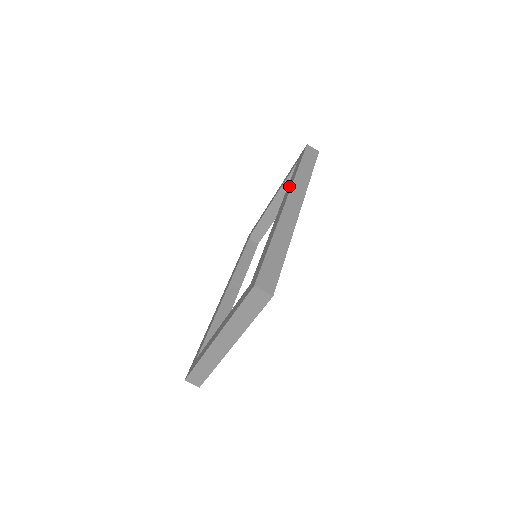
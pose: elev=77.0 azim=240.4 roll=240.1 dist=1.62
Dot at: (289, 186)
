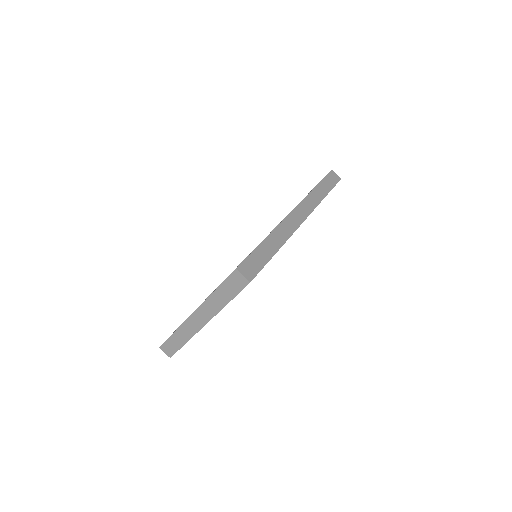
Dot at: occluded
